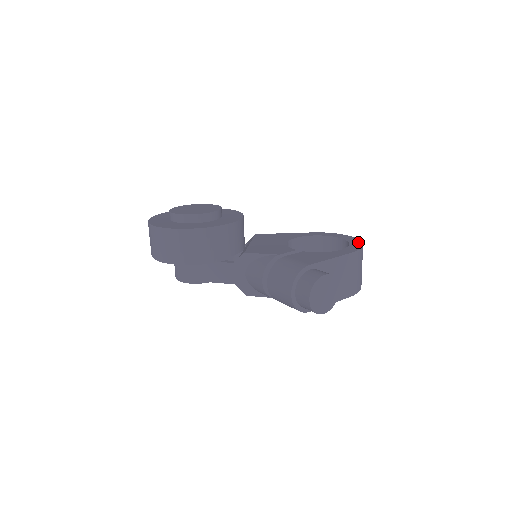
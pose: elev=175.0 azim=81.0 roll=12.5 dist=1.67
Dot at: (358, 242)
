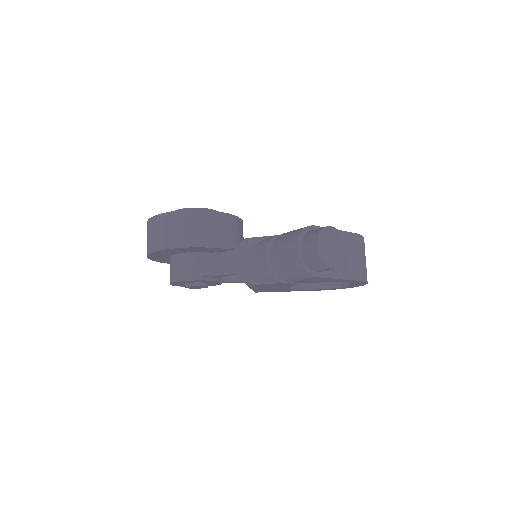
Dot at: occluded
